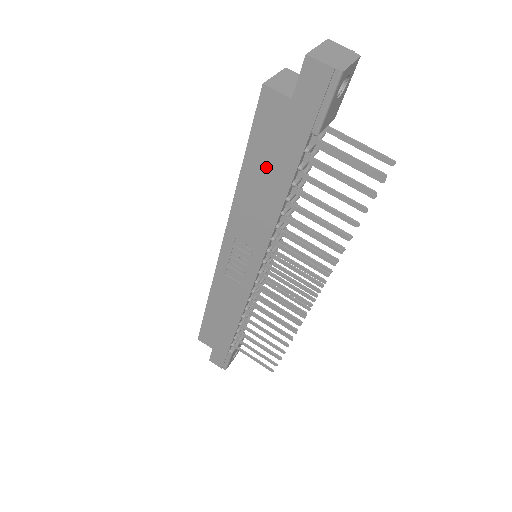
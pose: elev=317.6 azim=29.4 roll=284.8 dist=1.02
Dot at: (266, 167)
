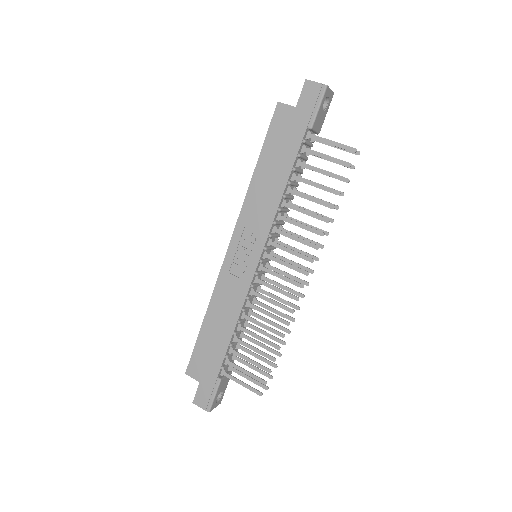
Dot at: (275, 159)
